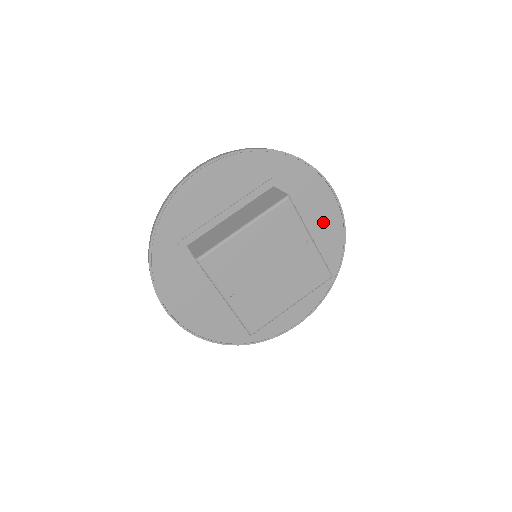
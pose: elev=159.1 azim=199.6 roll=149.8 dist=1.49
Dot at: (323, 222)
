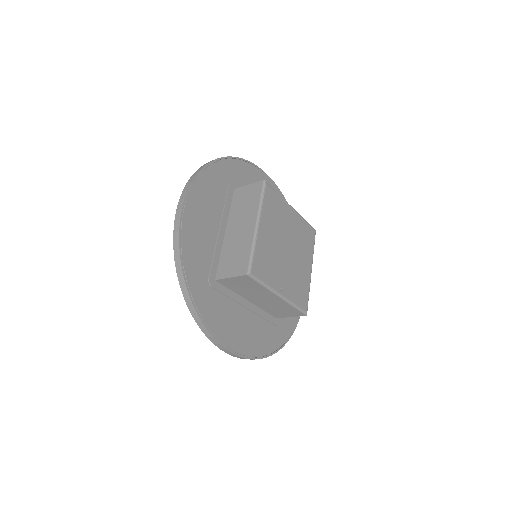
Dot at: occluded
